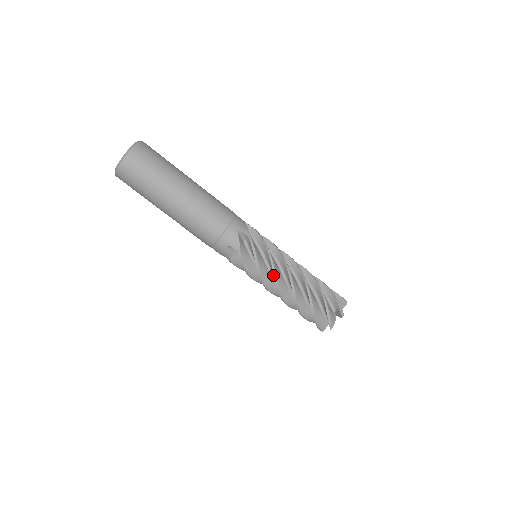
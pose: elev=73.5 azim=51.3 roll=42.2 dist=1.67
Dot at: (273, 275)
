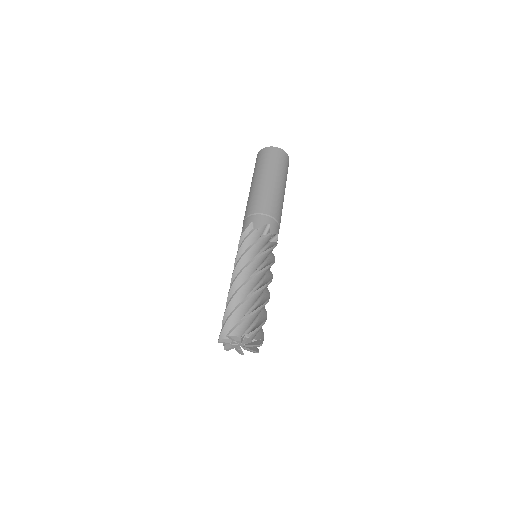
Dot at: (260, 269)
